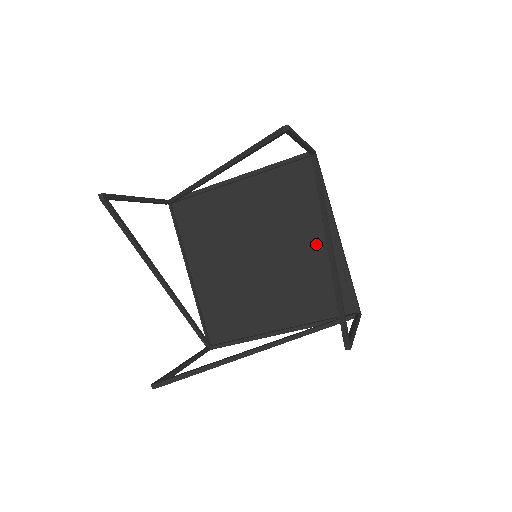
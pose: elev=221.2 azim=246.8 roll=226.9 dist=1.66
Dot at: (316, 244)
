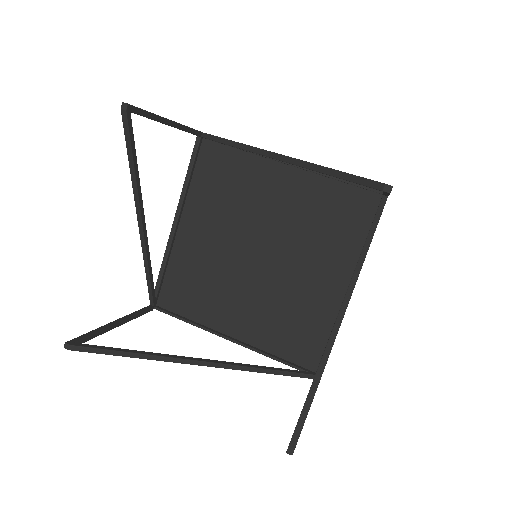
Dot at: (286, 189)
